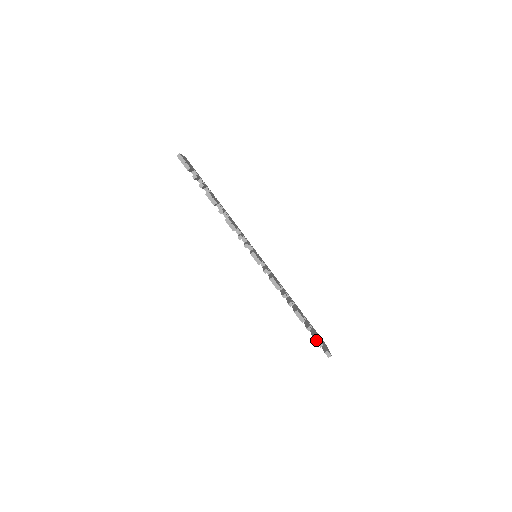
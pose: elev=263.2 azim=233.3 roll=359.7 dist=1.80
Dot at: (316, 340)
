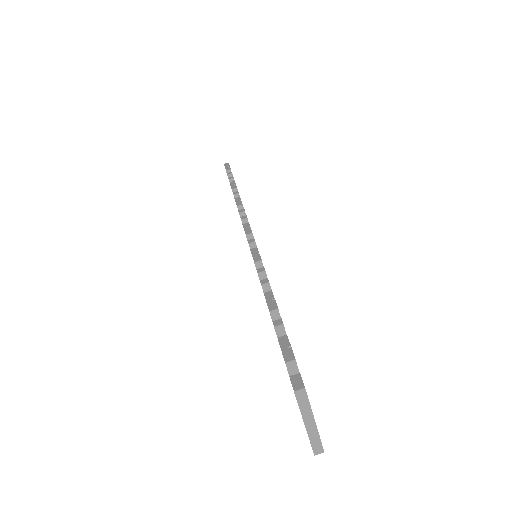
Dot at: (282, 346)
